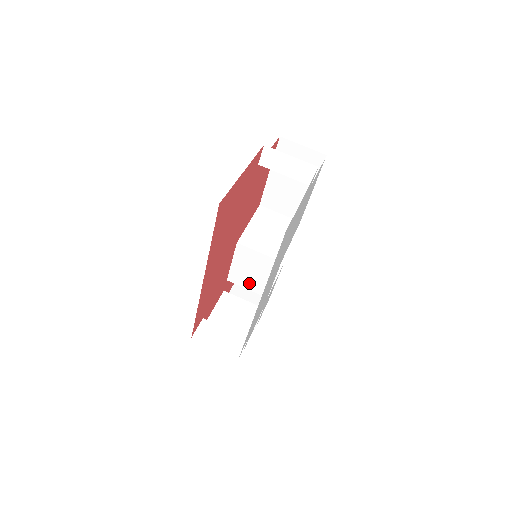
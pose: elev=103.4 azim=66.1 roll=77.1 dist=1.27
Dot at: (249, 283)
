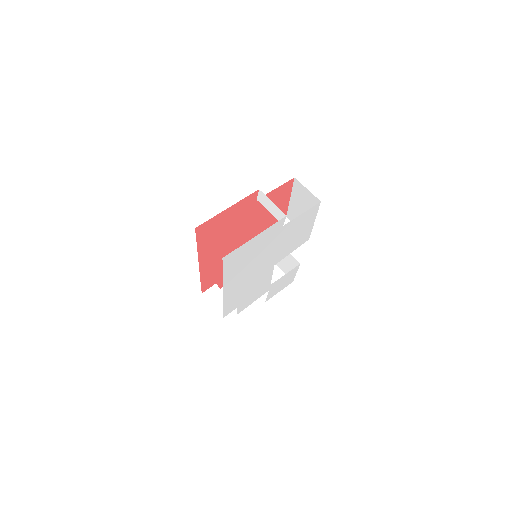
Dot at: occluded
